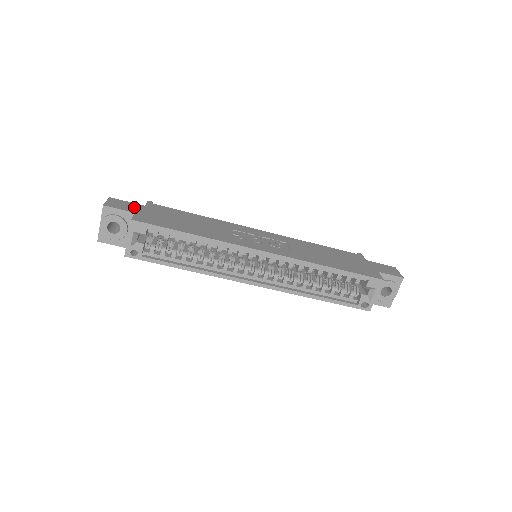
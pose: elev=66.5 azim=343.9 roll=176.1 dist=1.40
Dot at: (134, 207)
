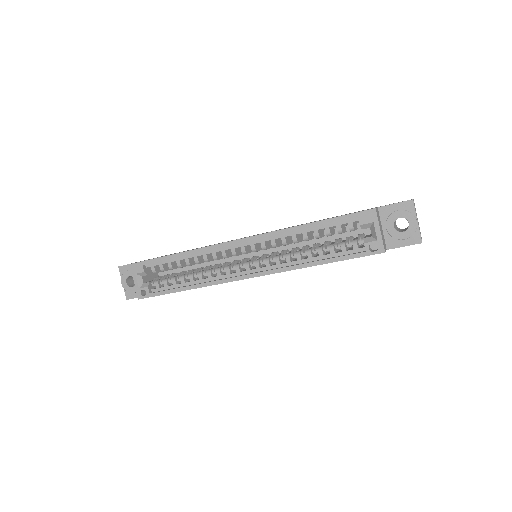
Dot at: occluded
